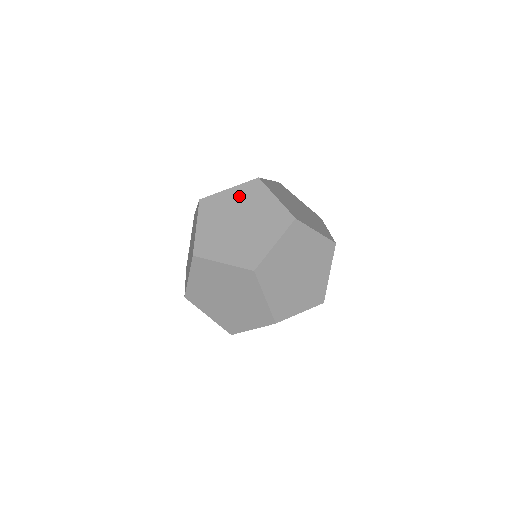
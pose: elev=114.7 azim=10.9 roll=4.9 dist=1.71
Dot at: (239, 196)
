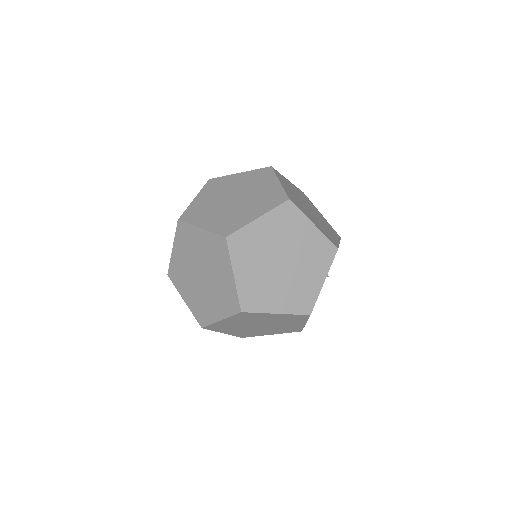
Dot at: (245, 179)
